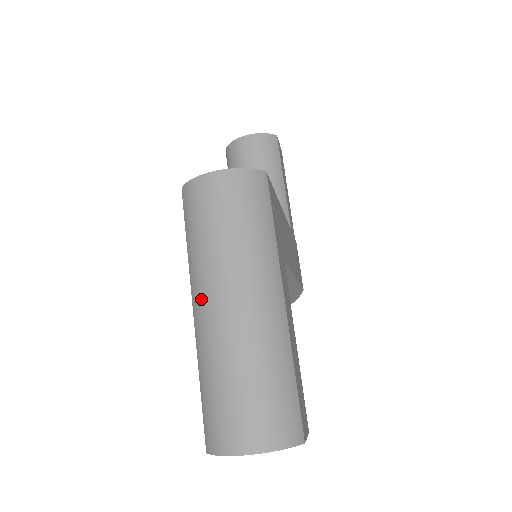
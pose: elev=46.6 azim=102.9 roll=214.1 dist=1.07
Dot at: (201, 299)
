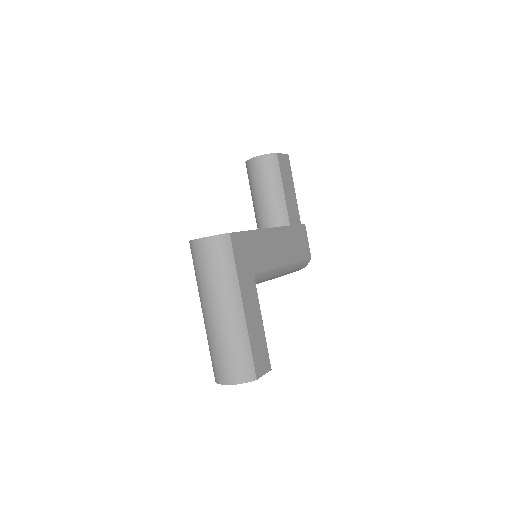
Dot at: (202, 307)
